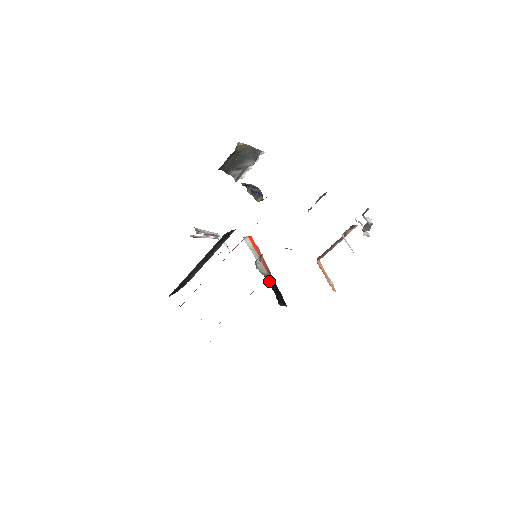
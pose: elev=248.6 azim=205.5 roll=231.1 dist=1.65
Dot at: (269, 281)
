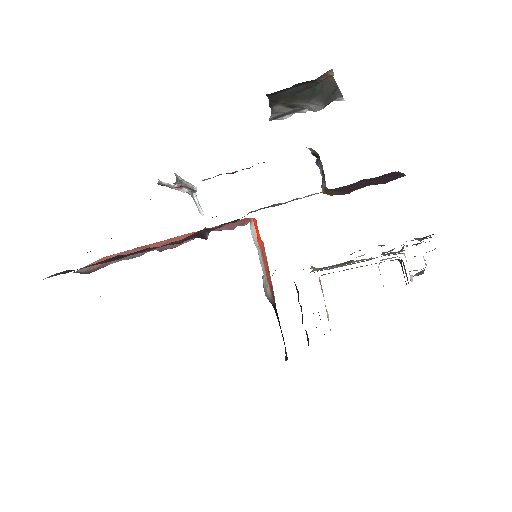
Dot at: (276, 314)
